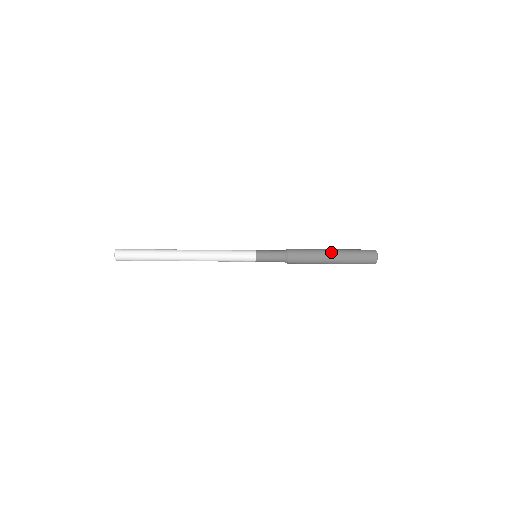
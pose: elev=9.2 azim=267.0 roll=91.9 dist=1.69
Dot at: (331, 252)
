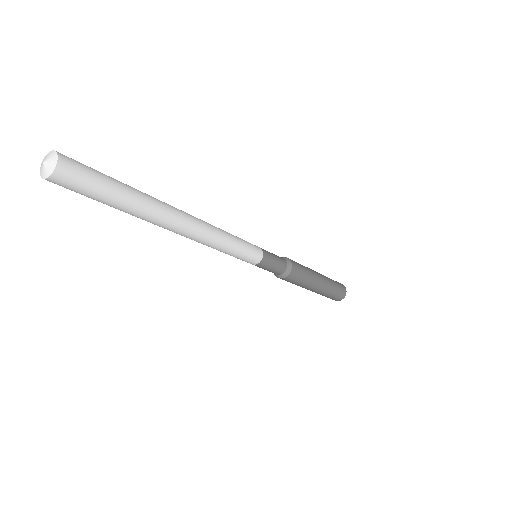
Dot at: (320, 284)
